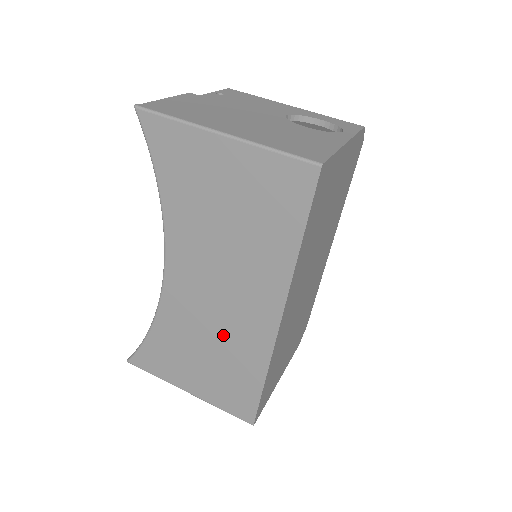
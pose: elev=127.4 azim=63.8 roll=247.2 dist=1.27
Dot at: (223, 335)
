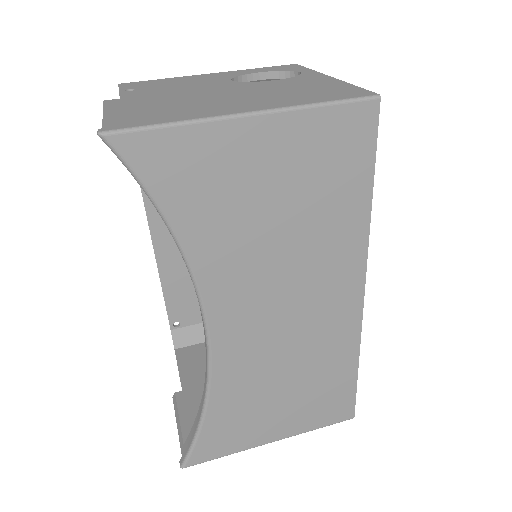
Dot at: (302, 352)
